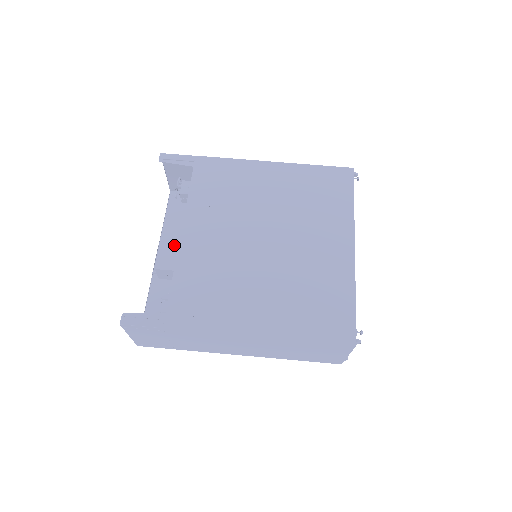
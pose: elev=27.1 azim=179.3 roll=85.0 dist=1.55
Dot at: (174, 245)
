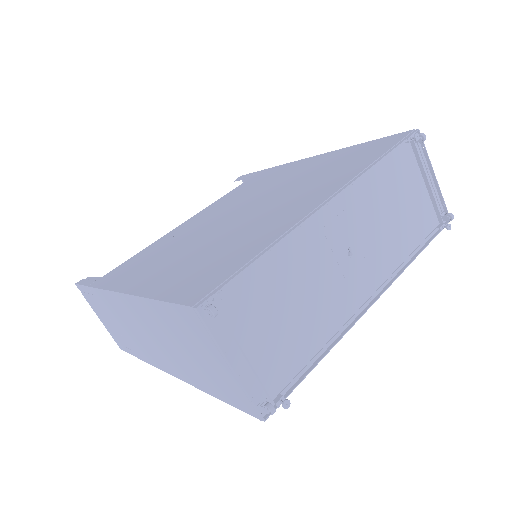
Dot at: occluded
